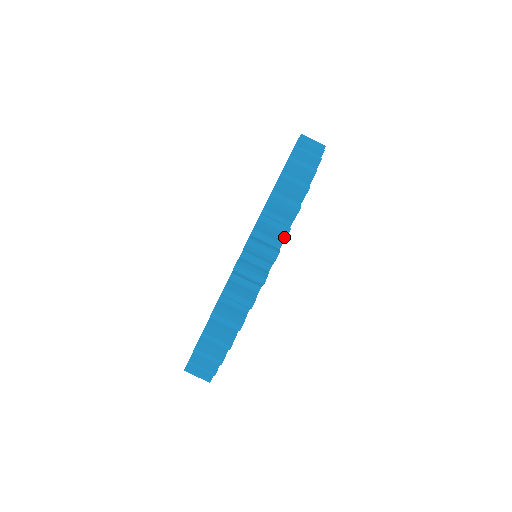
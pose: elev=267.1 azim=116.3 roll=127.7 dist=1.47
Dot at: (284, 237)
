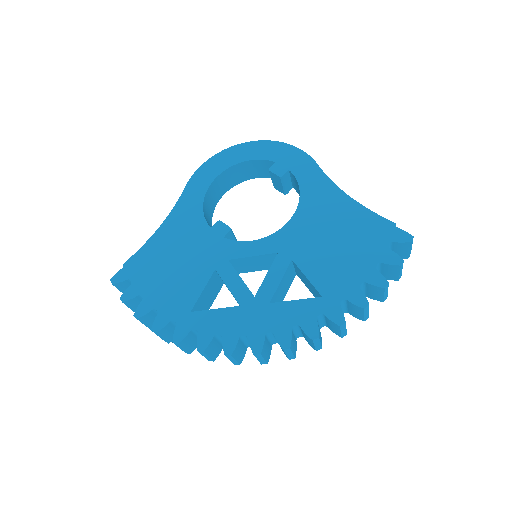
Dot at: (284, 353)
